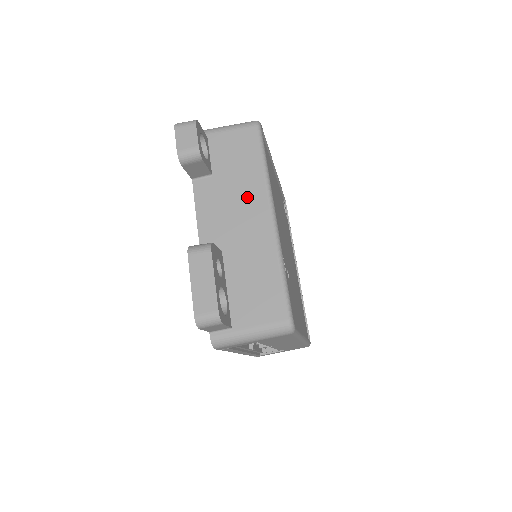
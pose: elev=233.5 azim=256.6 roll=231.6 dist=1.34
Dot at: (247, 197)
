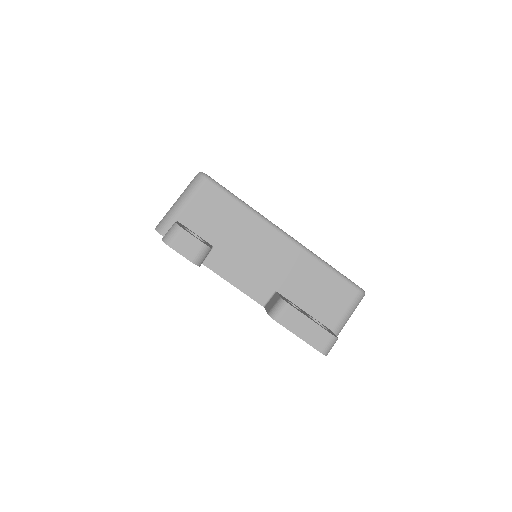
Dot at: (255, 239)
